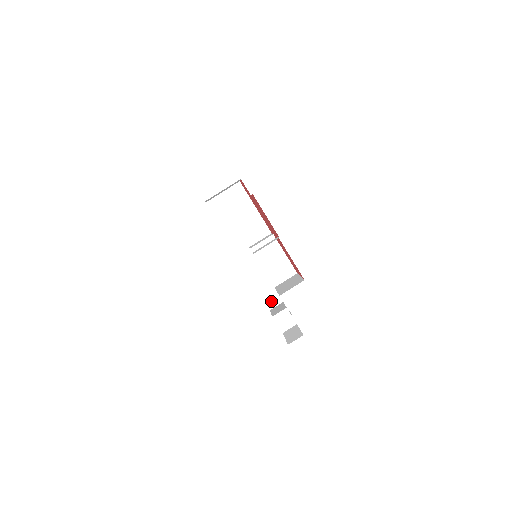
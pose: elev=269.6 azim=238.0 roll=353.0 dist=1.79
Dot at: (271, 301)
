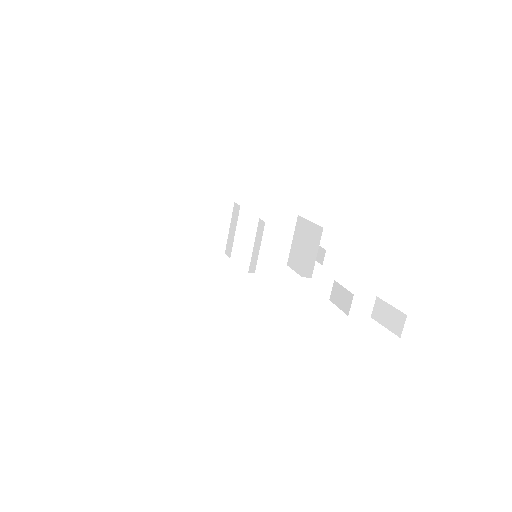
Dot at: (322, 292)
